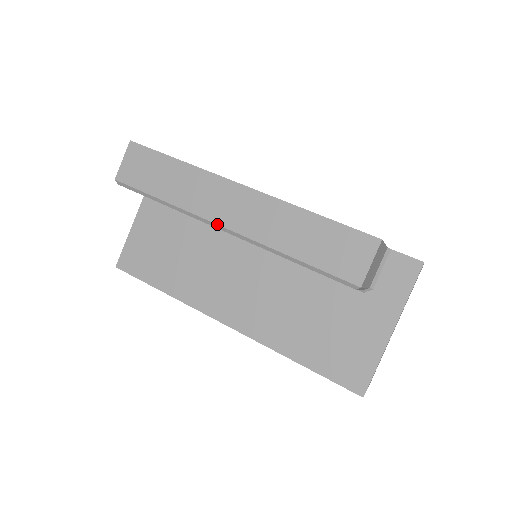
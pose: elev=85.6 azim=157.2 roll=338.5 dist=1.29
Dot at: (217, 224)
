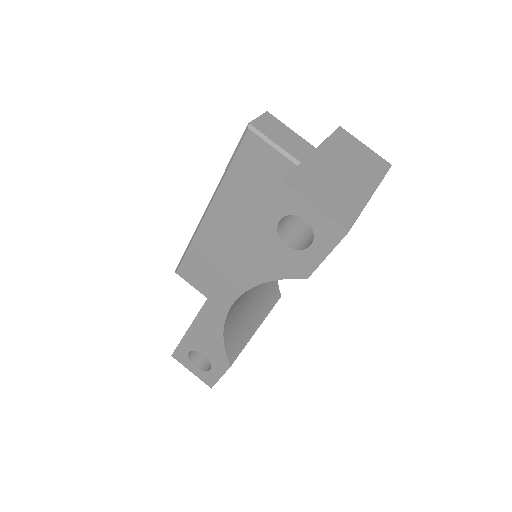
Dot at: (203, 214)
